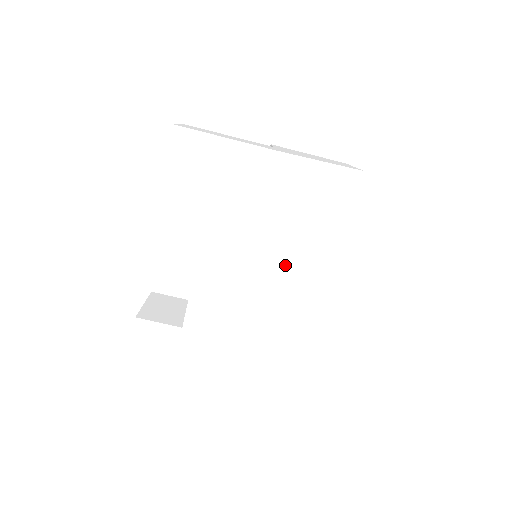
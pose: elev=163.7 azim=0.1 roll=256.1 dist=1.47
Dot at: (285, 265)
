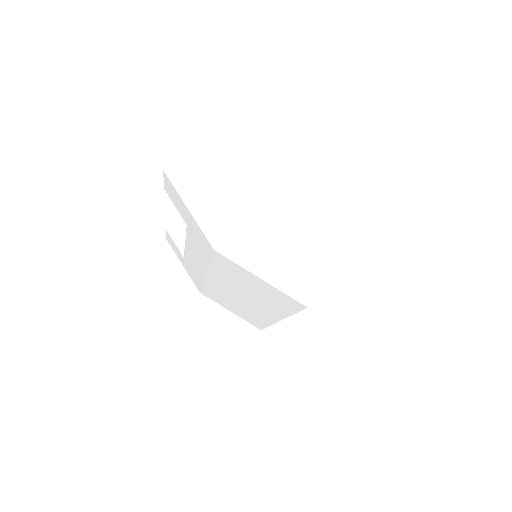
Dot at: (237, 292)
